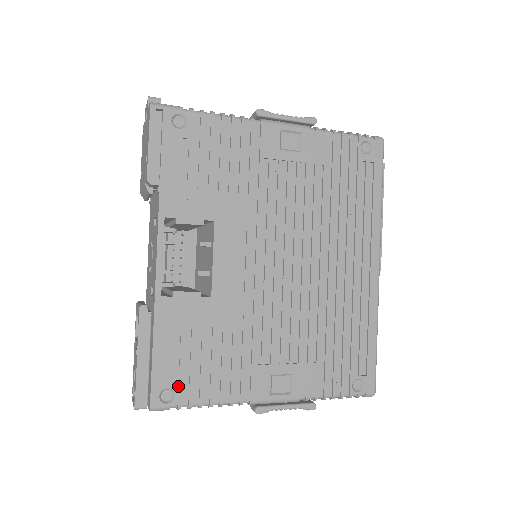
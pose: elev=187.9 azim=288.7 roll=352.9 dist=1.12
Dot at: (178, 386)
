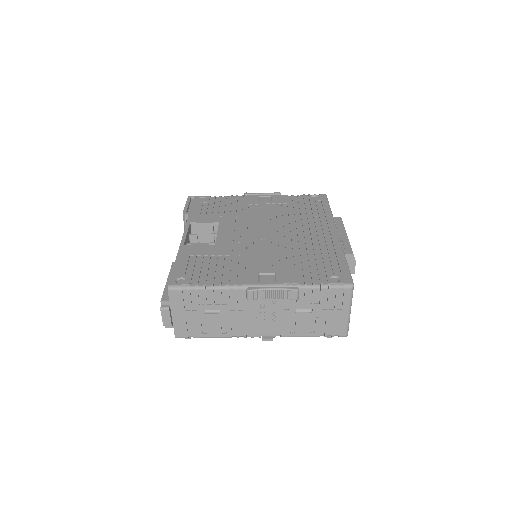
Dot at: (189, 277)
